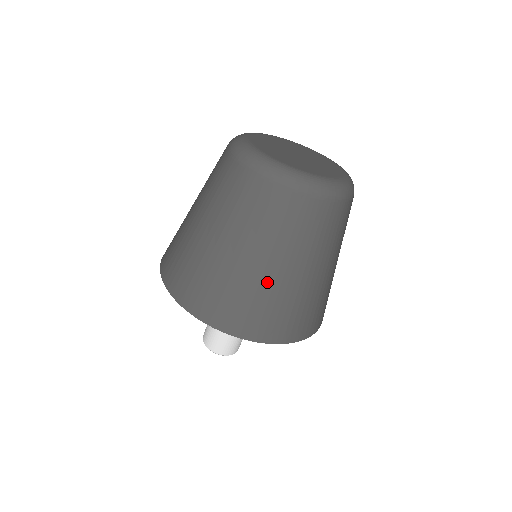
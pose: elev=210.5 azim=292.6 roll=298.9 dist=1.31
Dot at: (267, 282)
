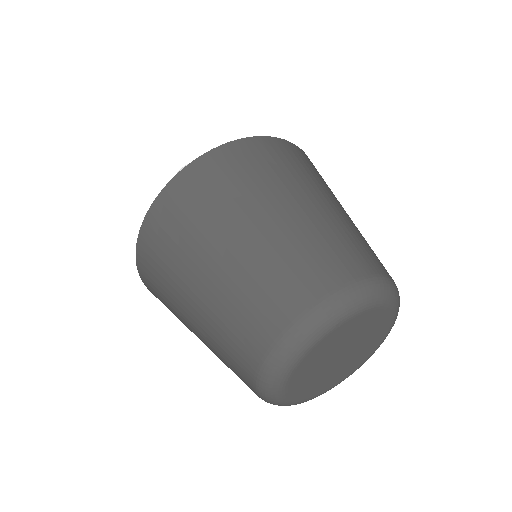
Dot at: occluded
